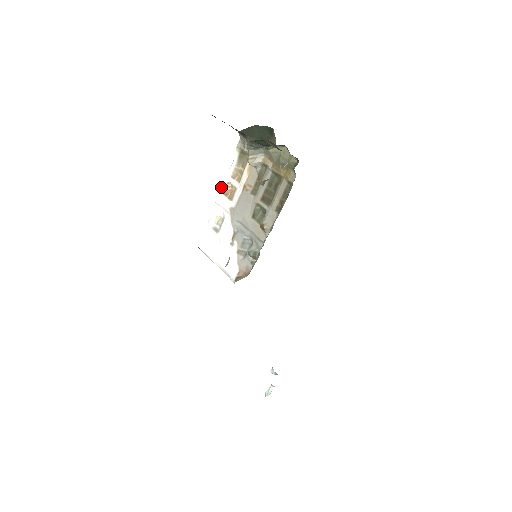
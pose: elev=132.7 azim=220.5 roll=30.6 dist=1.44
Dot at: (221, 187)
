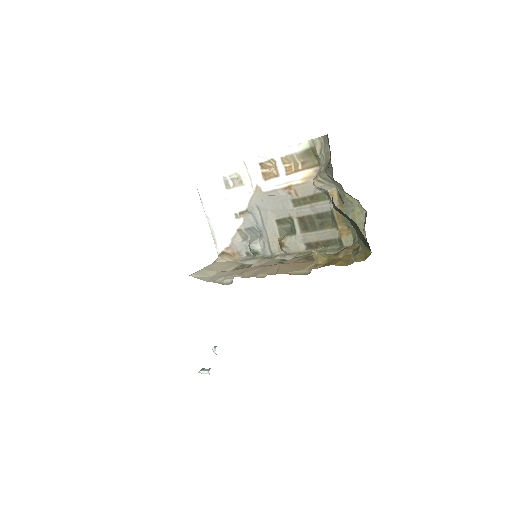
Dot at: (262, 155)
